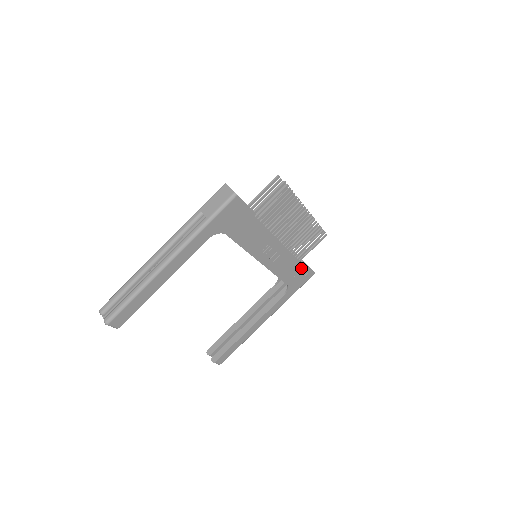
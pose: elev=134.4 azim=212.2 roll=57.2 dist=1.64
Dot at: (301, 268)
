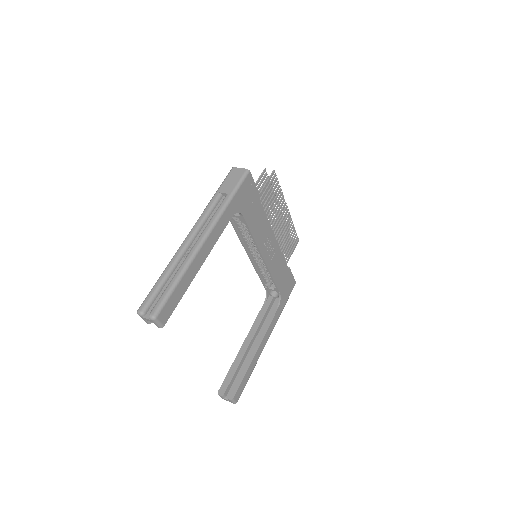
Dot at: (287, 274)
